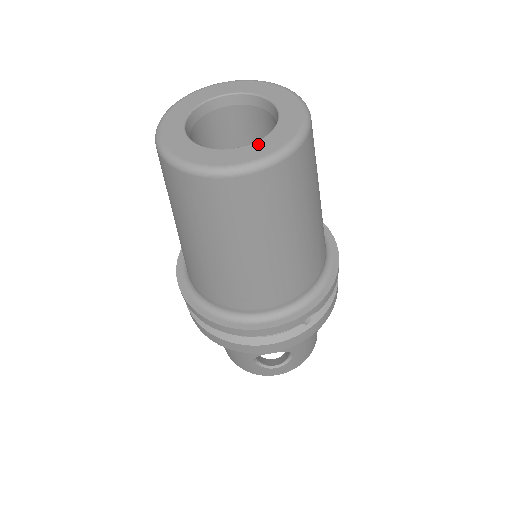
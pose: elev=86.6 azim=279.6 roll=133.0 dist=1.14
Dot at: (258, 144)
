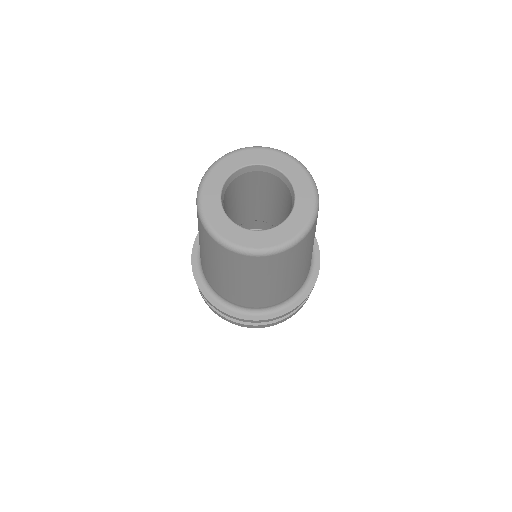
Dot at: (290, 221)
